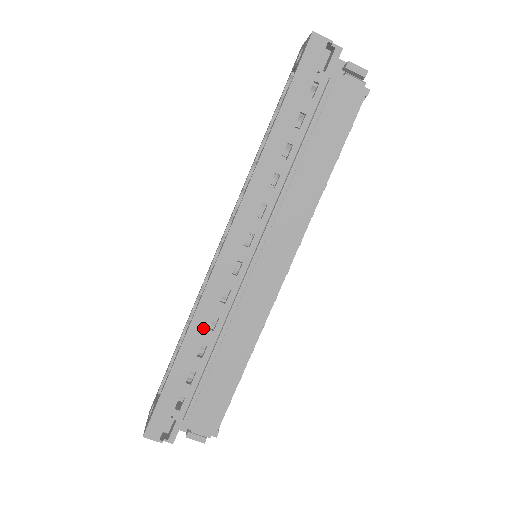
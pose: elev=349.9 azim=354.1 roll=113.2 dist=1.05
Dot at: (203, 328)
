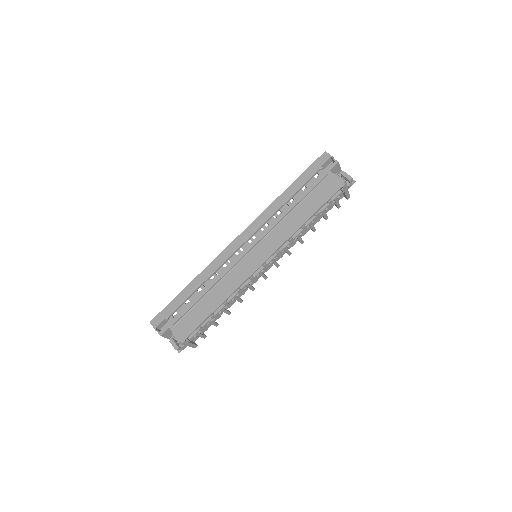
Dot at: (207, 275)
